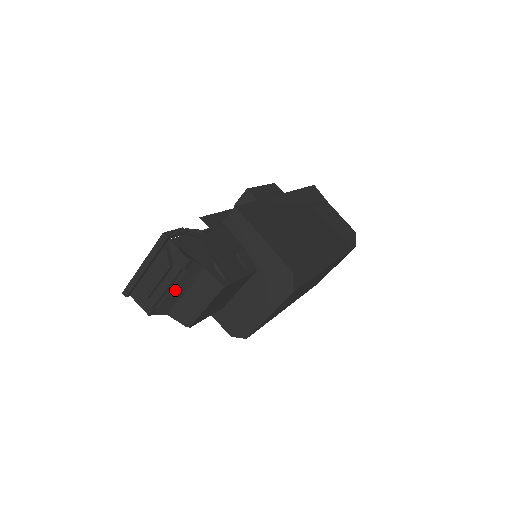
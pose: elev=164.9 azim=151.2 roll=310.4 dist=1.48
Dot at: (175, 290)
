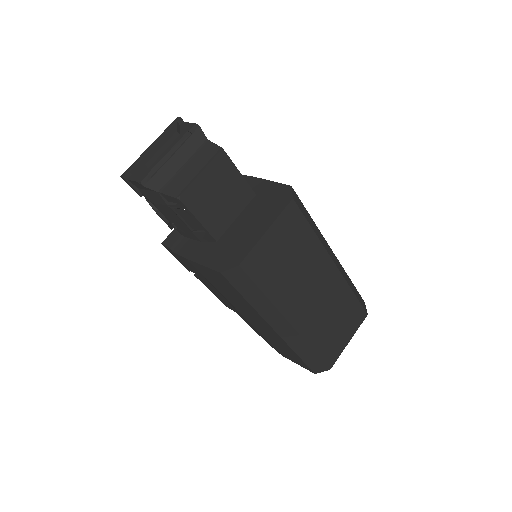
Dot at: (175, 157)
